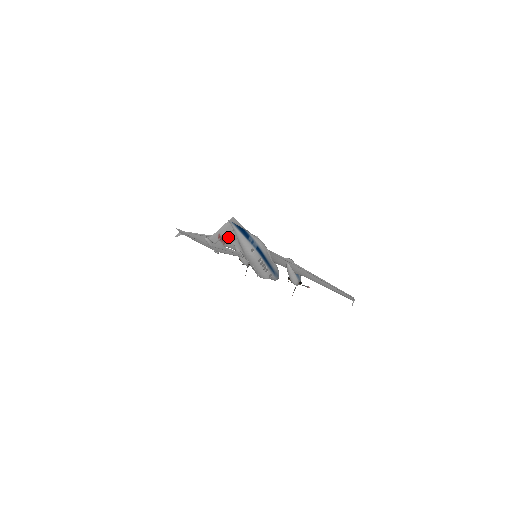
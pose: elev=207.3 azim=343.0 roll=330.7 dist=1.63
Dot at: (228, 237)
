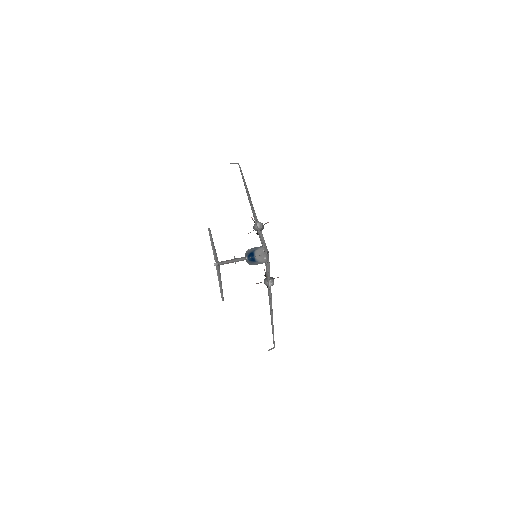
Dot at: occluded
